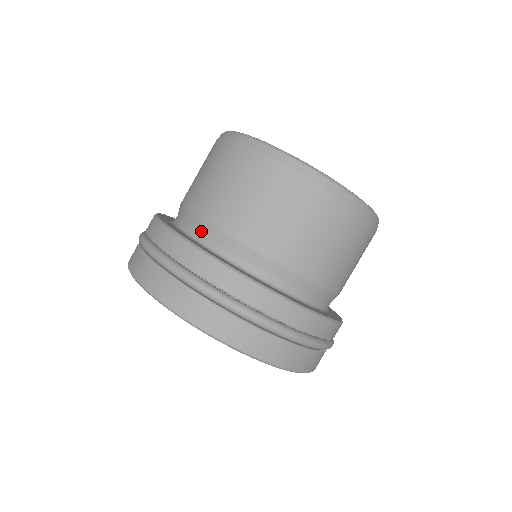
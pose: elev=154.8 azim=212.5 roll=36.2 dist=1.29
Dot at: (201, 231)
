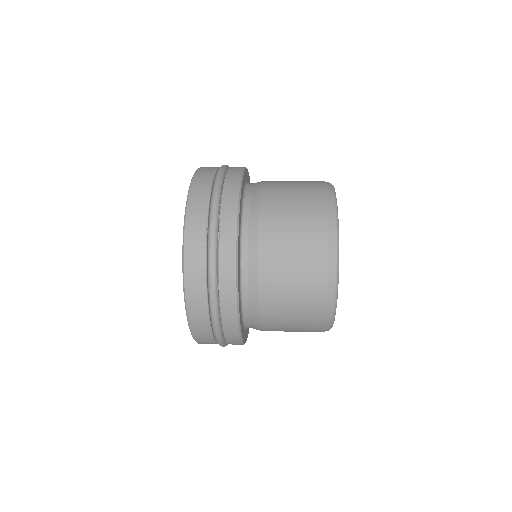
Dot at: (252, 198)
